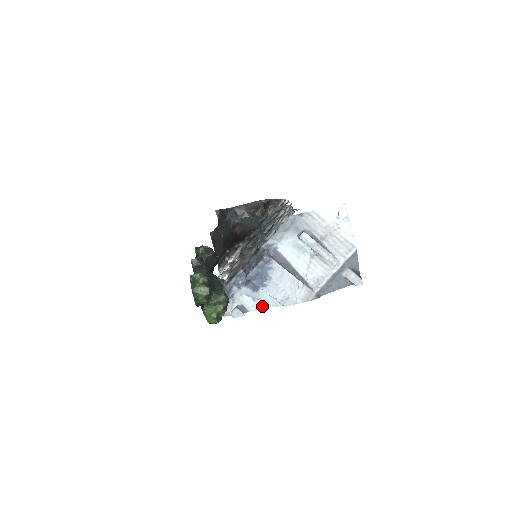
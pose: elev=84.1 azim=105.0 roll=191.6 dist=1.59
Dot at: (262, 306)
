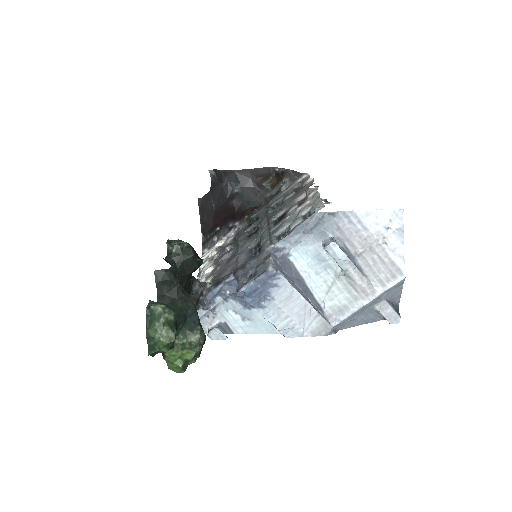
Dot at: (253, 330)
